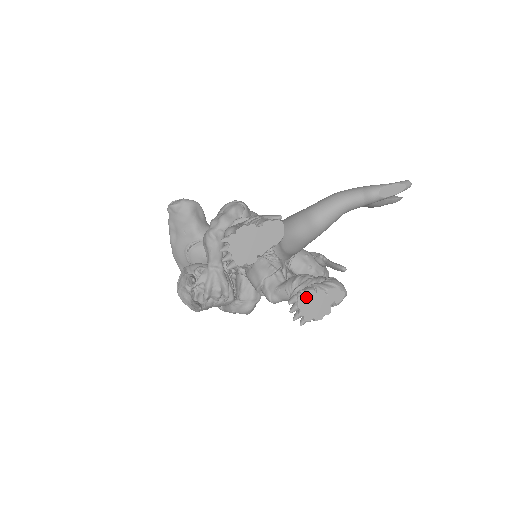
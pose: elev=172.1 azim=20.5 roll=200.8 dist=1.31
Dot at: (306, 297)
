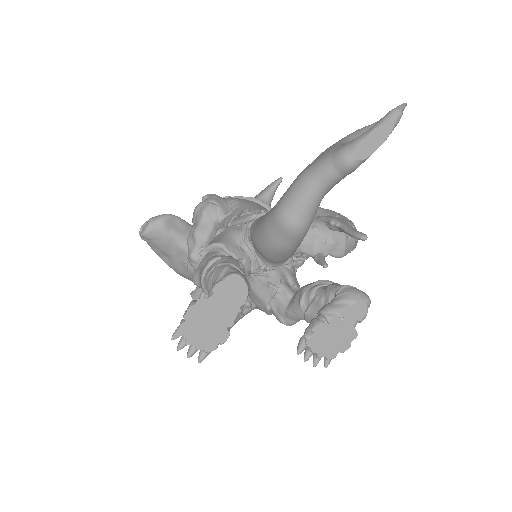
Dot at: (316, 336)
